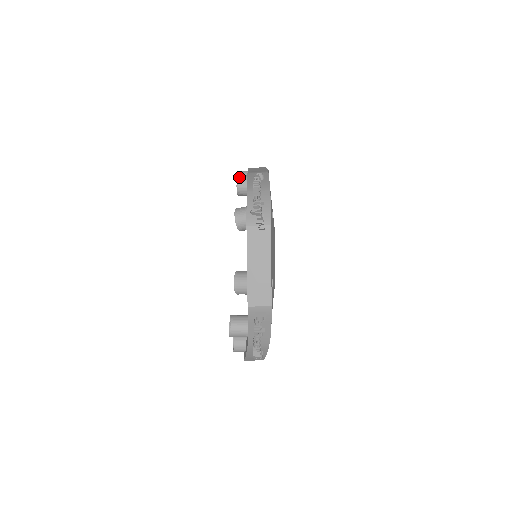
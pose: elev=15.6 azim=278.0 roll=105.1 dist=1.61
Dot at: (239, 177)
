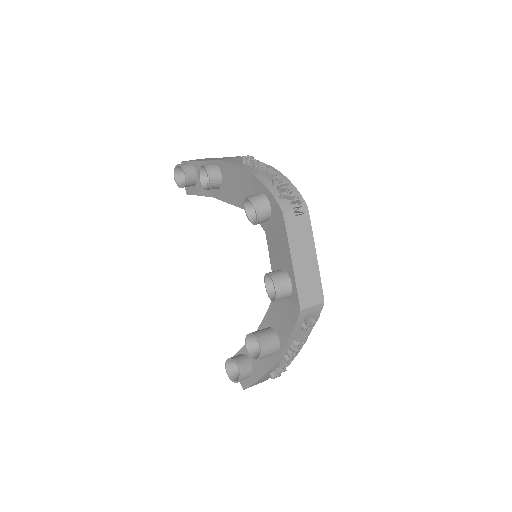
Dot at: (207, 166)
